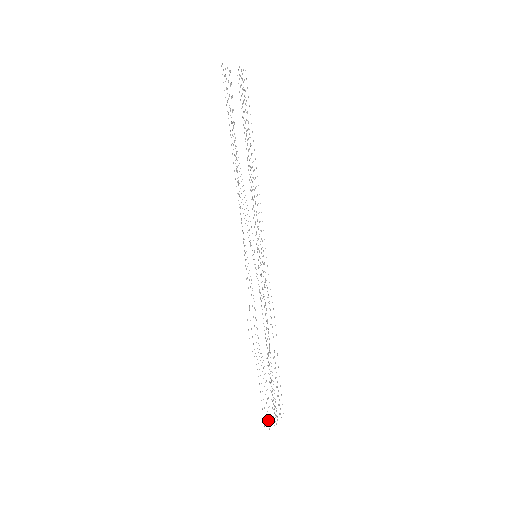
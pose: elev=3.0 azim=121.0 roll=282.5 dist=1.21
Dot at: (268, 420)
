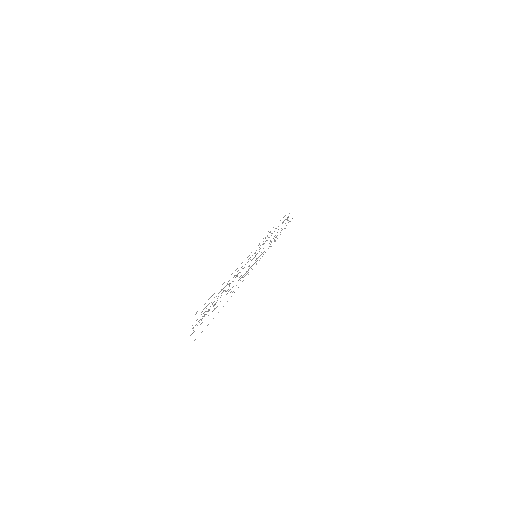
Dot at: occluded
